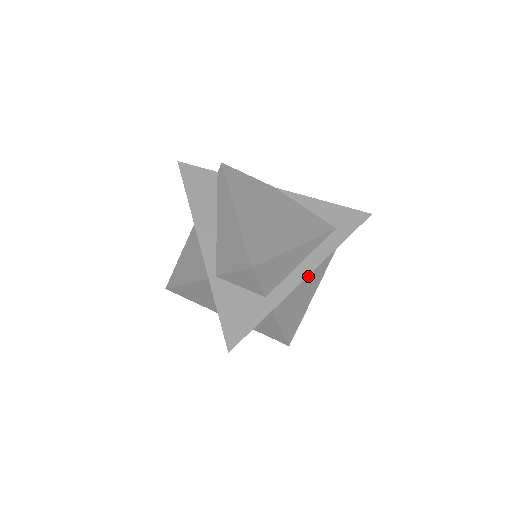
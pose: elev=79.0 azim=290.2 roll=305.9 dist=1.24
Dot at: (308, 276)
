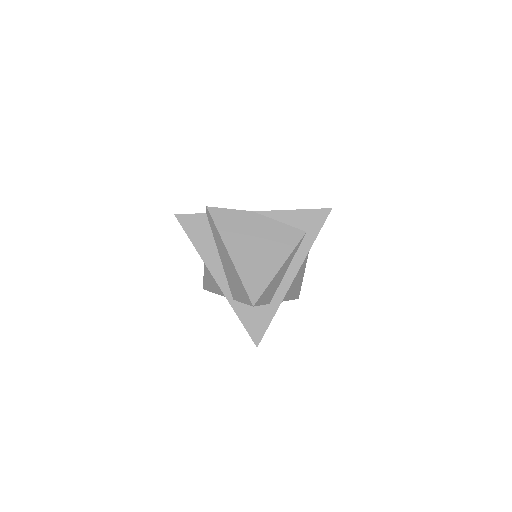
Dot at: occluded
